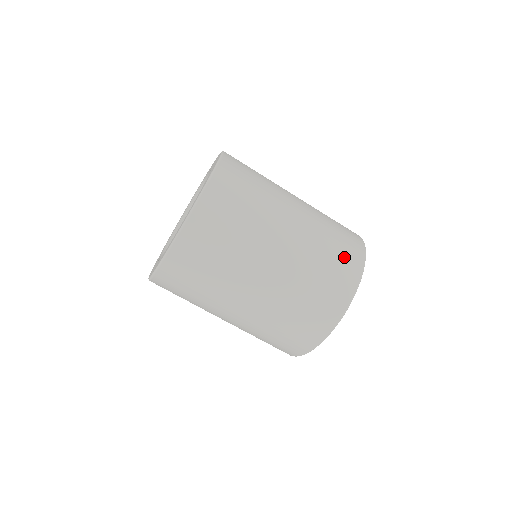
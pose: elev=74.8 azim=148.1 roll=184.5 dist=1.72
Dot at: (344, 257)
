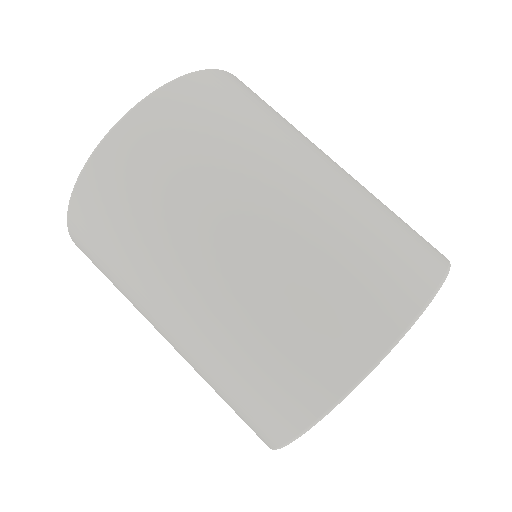
Dot at: (294, 368)
